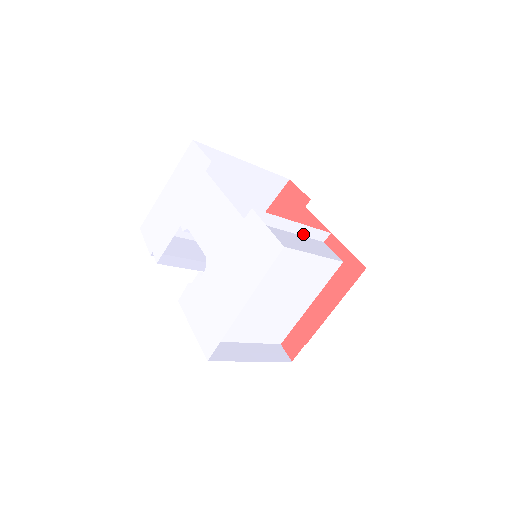
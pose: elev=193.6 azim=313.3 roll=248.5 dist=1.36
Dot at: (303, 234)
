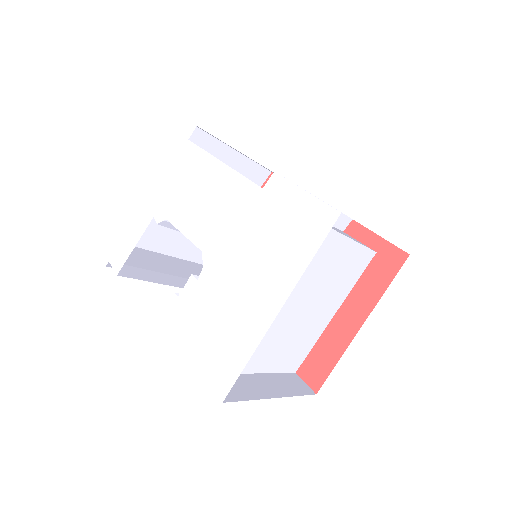
Dot at: occluded
